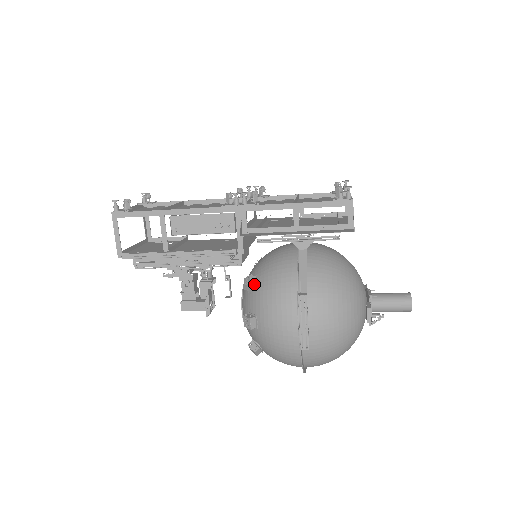
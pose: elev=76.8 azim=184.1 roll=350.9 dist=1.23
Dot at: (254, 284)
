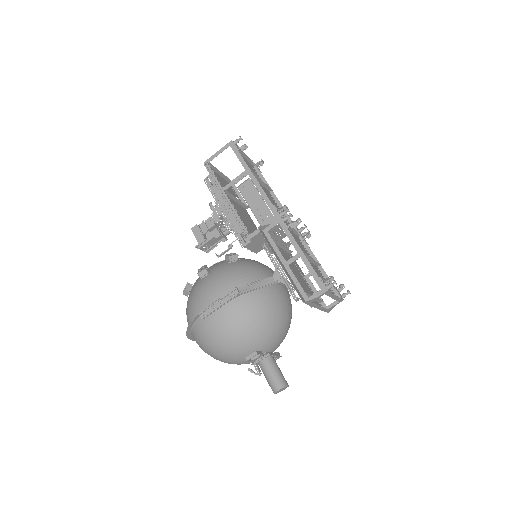
Dot at: (232, 260)
